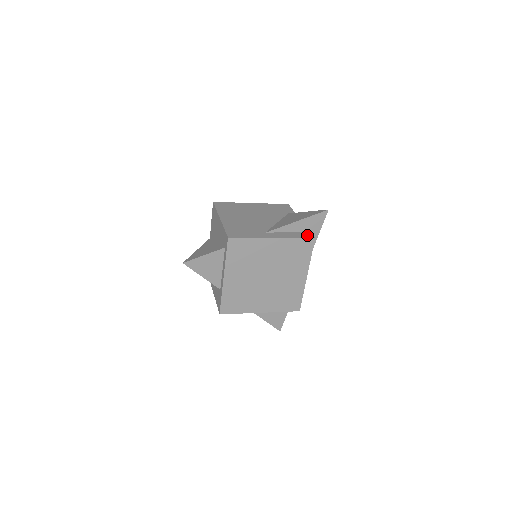
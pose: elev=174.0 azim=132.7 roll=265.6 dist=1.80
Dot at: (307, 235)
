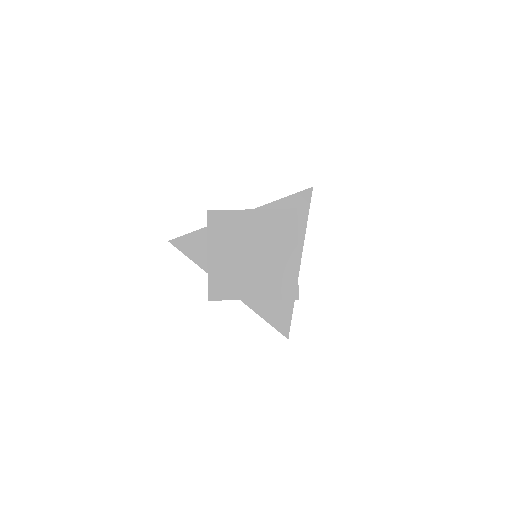
Dot at: occluded
